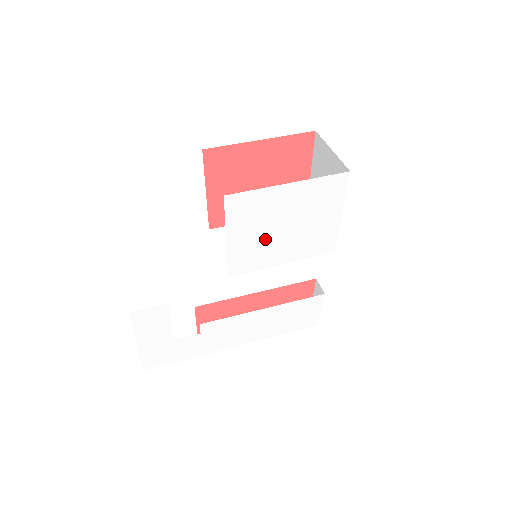
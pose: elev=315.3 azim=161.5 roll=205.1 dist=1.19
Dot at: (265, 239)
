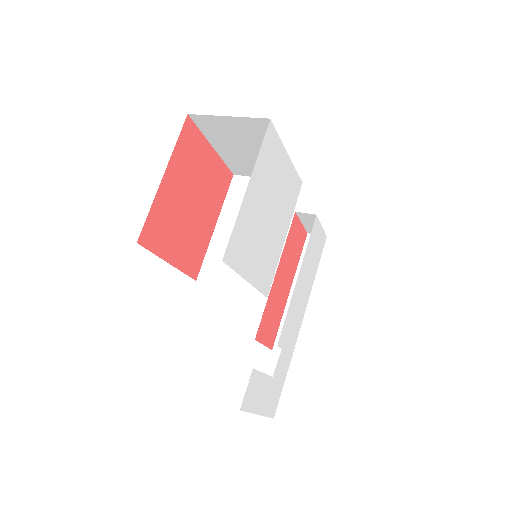
Dot at: (265, 243)
